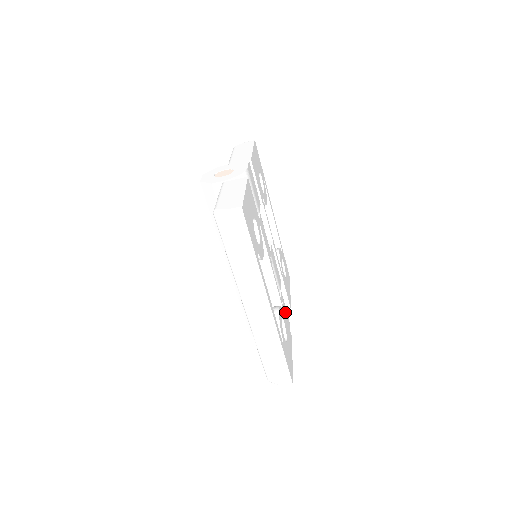
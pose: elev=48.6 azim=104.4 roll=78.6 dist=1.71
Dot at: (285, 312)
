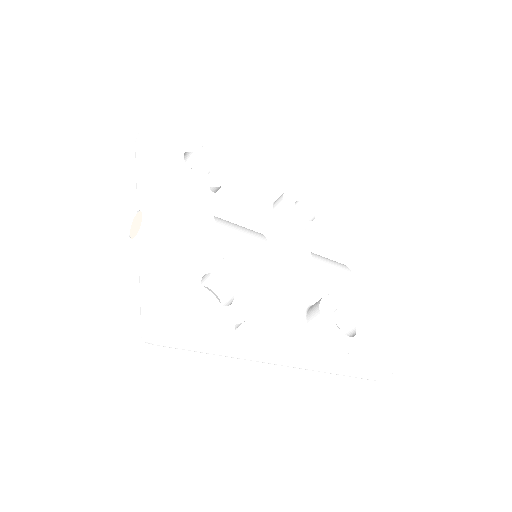
Dot at: (337, 276)
